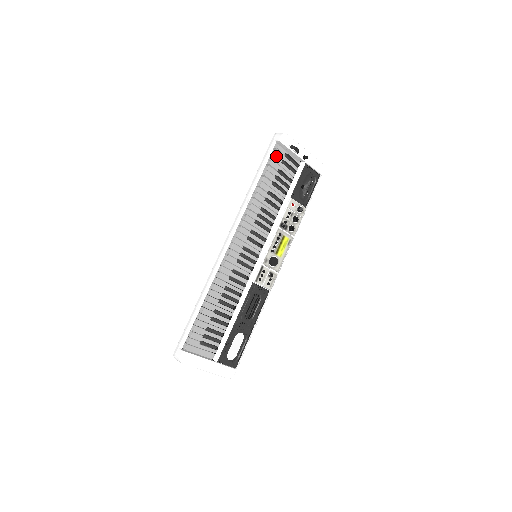
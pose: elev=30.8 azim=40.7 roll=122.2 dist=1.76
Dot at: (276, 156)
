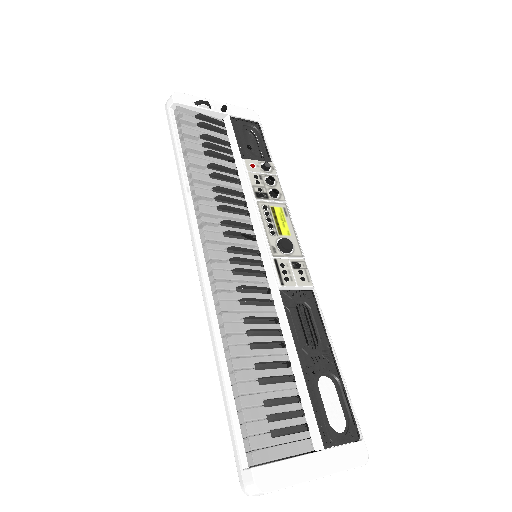
Dot at: (184, 121)
